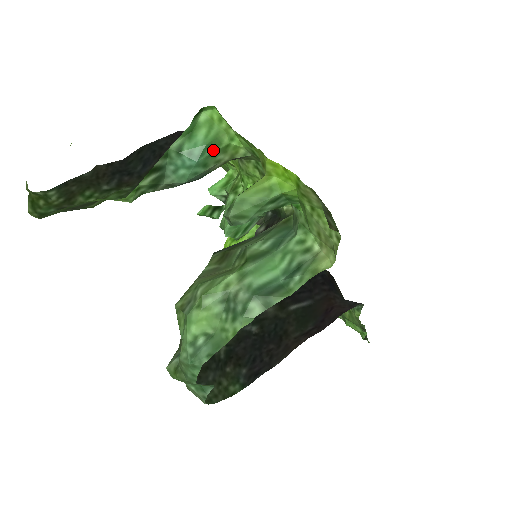
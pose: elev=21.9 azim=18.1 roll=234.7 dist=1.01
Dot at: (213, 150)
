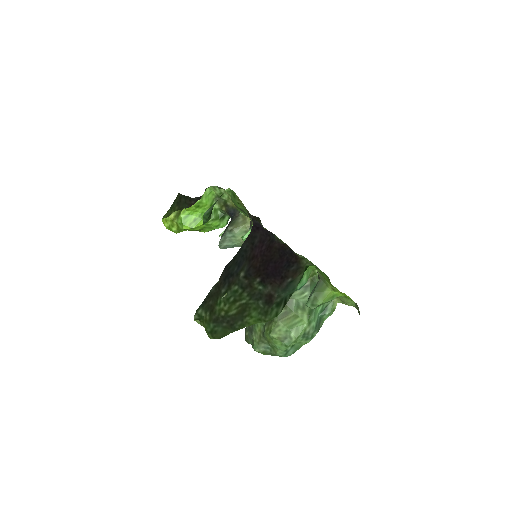
Dot at: (306, 280)
